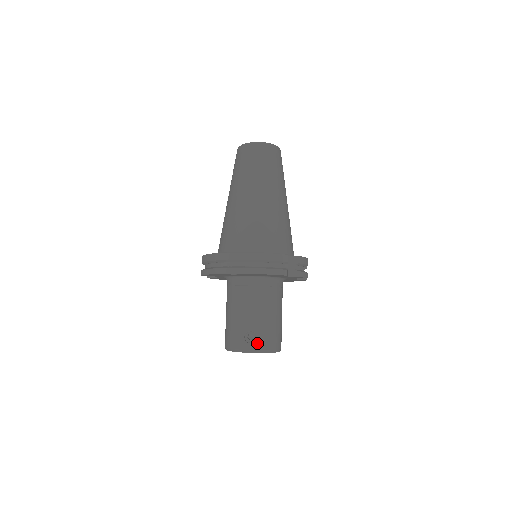
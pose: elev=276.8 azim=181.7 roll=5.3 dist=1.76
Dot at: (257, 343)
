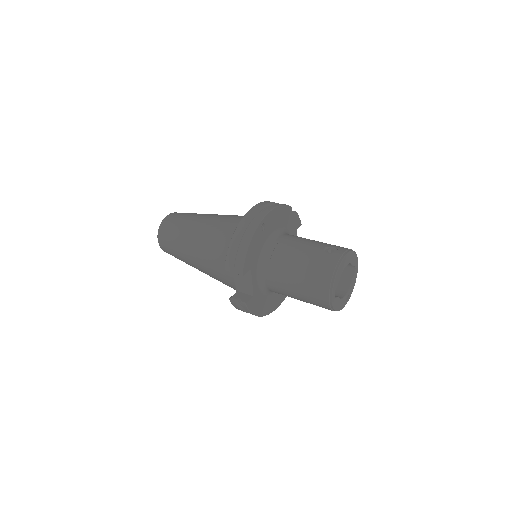
Dot at: (339, 248)
